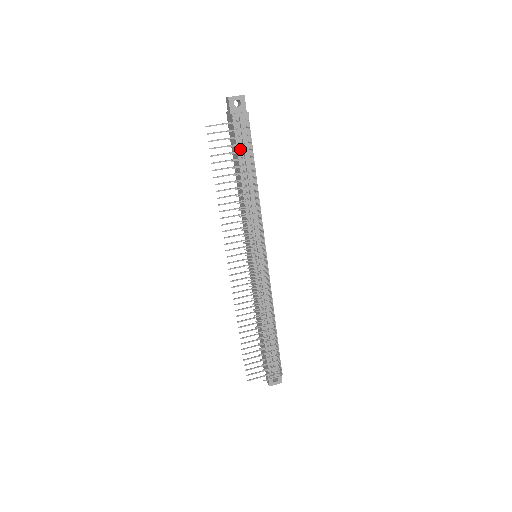
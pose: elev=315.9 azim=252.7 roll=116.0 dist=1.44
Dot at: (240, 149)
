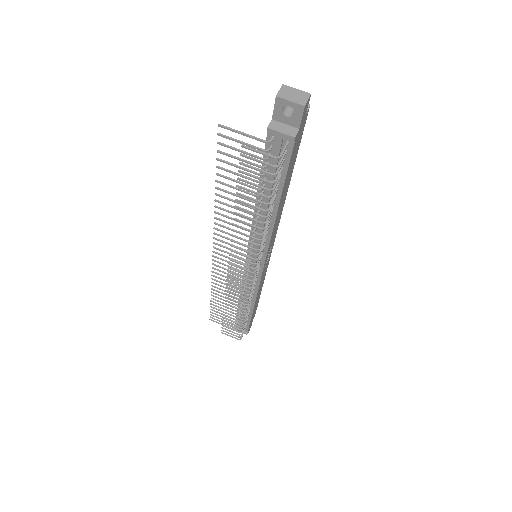
Dot at: (268, 167)
